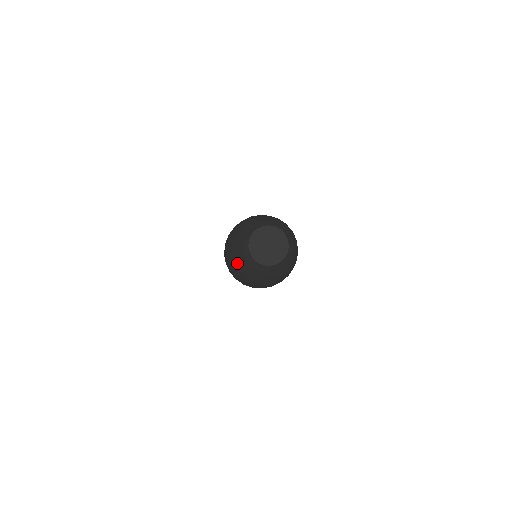
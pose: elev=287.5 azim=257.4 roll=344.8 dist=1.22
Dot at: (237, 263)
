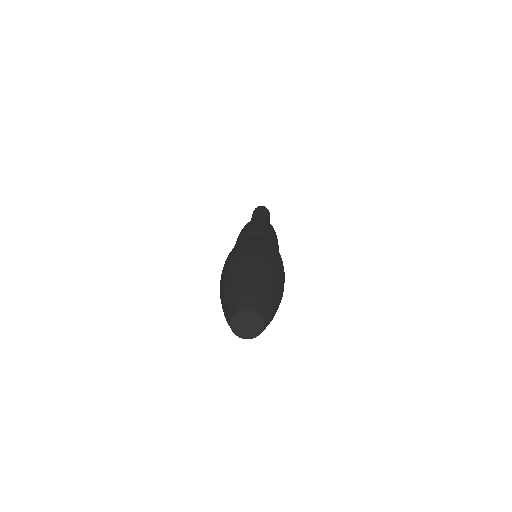
Dot at: (222, 305)
